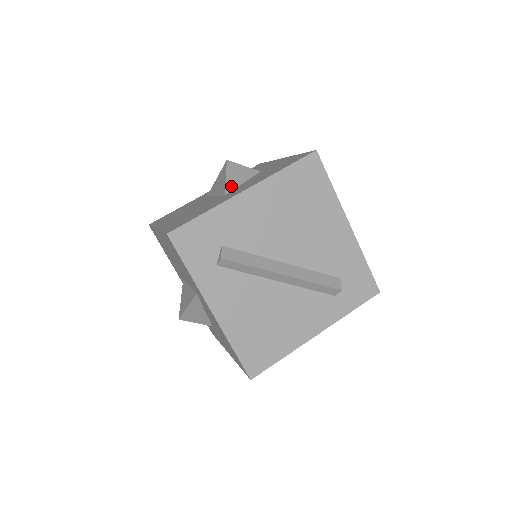
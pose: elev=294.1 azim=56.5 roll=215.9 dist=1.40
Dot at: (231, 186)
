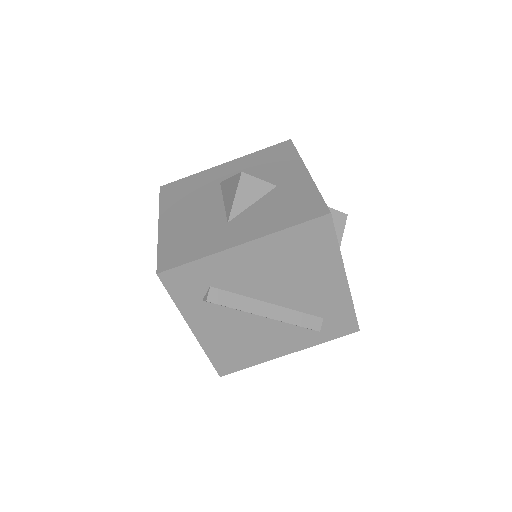
Dot at: (238, 209)
